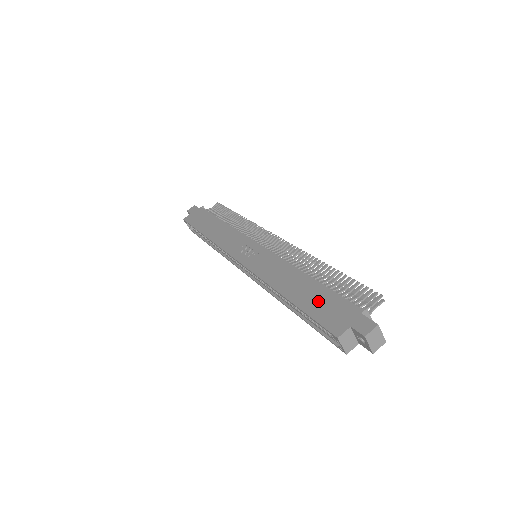
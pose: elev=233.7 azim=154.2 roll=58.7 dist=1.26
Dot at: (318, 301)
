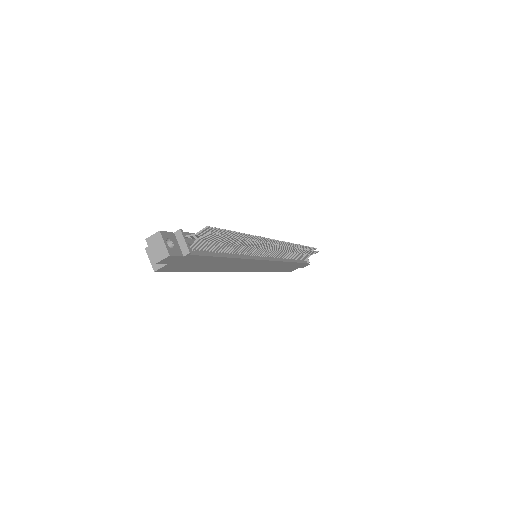
Dot at: occluded
